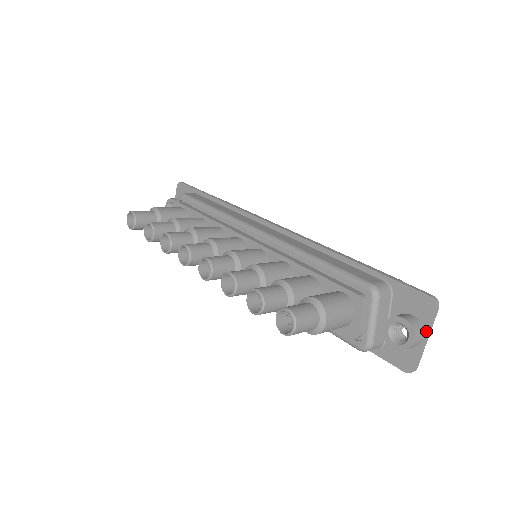
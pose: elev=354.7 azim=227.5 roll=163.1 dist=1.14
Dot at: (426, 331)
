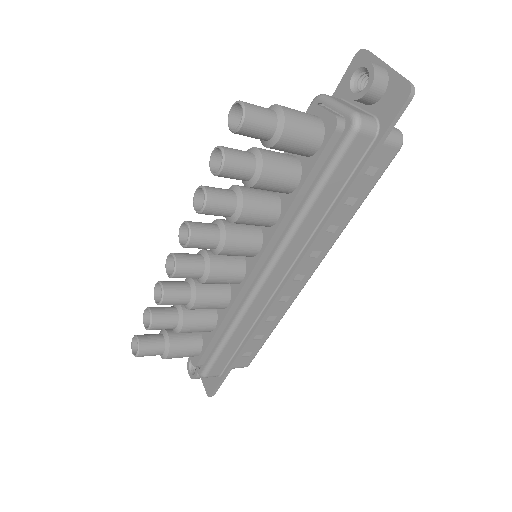
Dot at: (379, 63)
